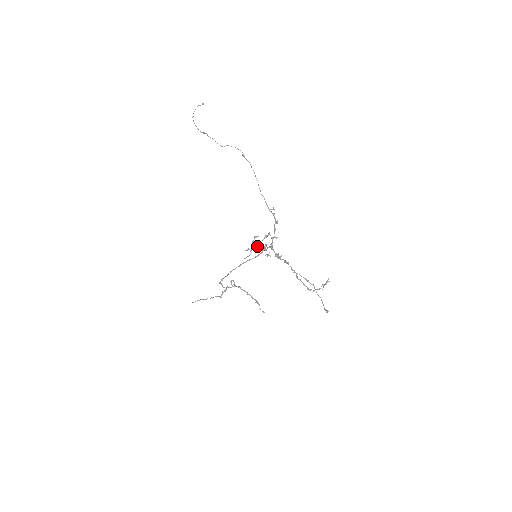
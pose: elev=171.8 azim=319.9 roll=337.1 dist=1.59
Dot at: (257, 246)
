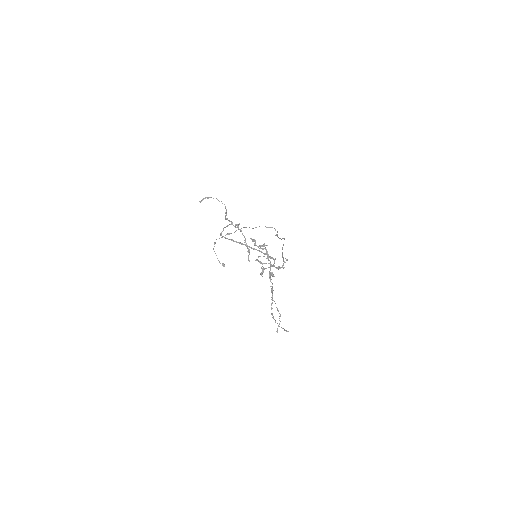
Dot at: (259, 256)
